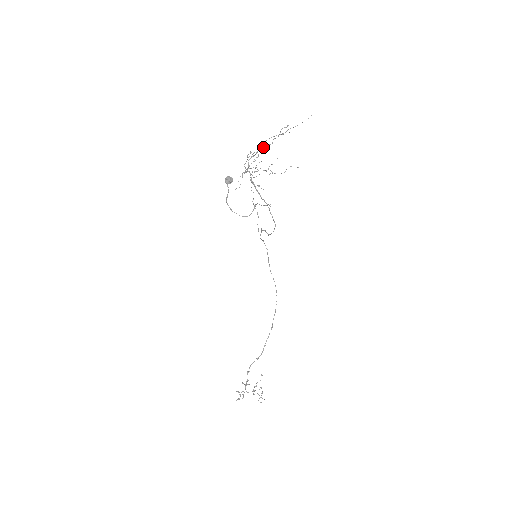
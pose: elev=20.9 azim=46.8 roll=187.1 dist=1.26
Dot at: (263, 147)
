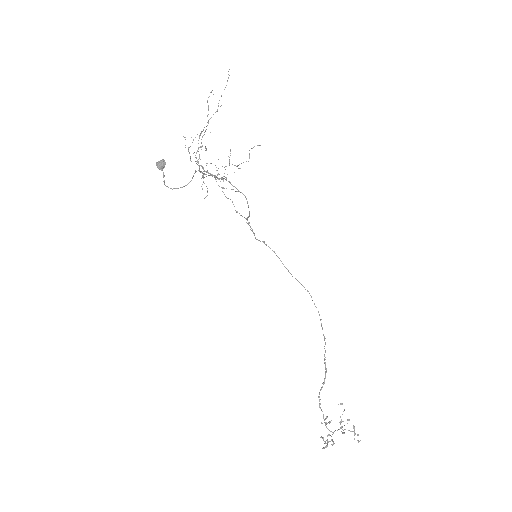
Dot at: (203, 135)
